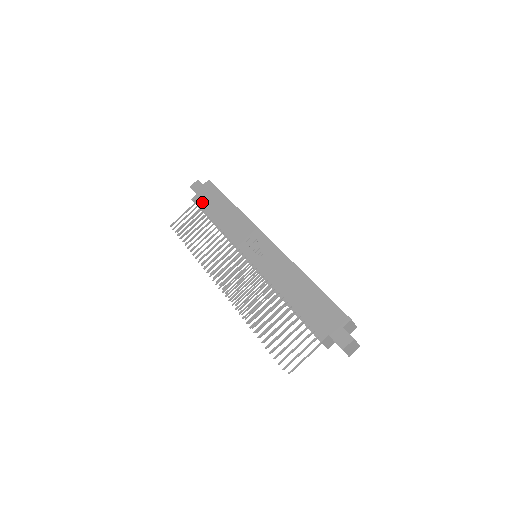
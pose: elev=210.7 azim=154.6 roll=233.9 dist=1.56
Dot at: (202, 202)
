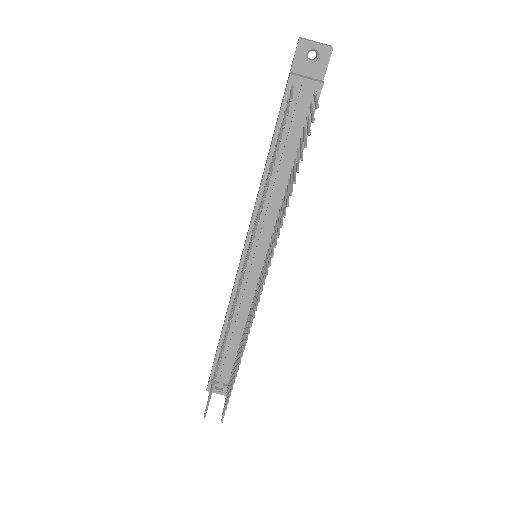
Dot at: occluded
